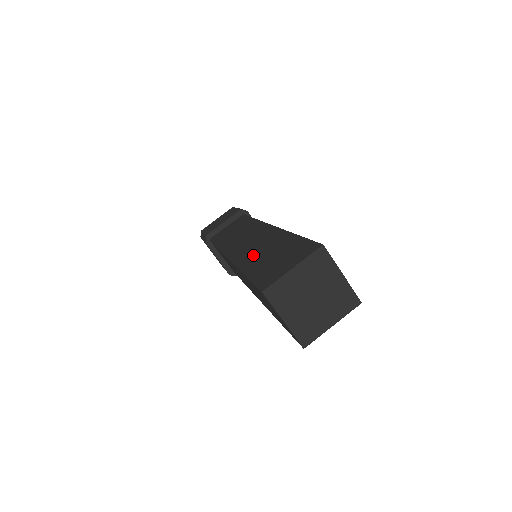
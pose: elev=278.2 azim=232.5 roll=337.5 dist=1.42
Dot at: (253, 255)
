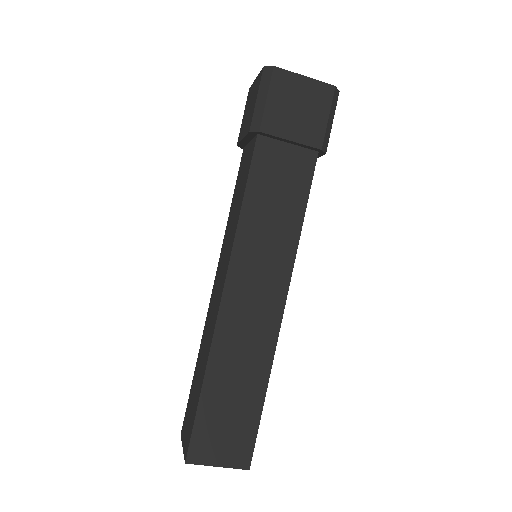
Dot at: (229, 361)
